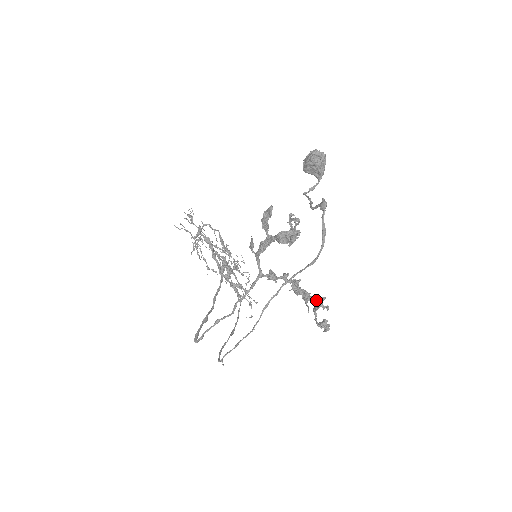
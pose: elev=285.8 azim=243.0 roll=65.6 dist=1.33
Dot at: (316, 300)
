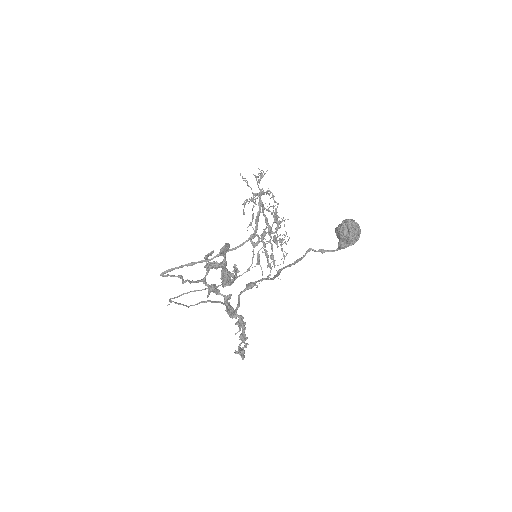
Dot at: (241, 333)
